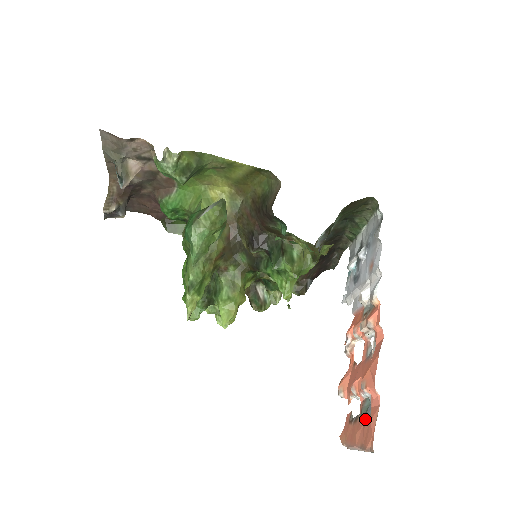
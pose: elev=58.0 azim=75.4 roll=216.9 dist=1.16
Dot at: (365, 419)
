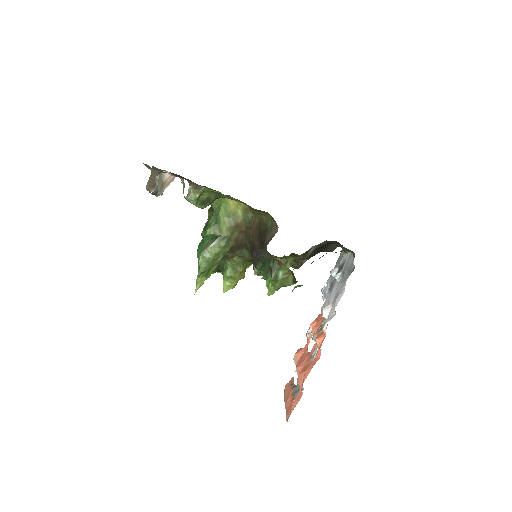
Dot at: (294, 397)
